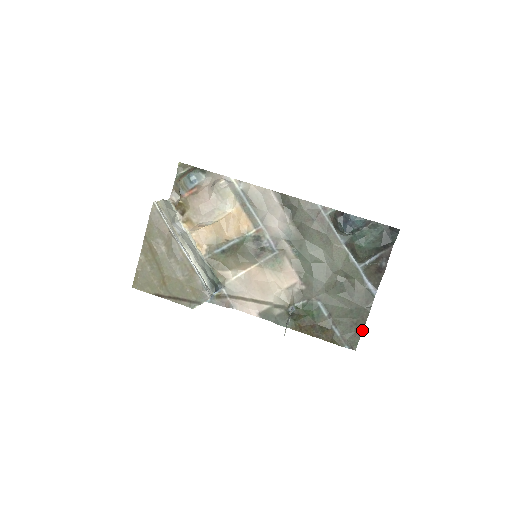
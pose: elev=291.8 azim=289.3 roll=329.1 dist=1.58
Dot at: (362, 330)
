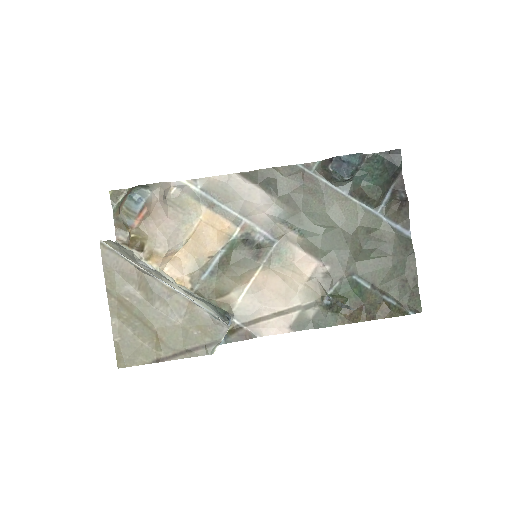
Dot at: (417, 284)
